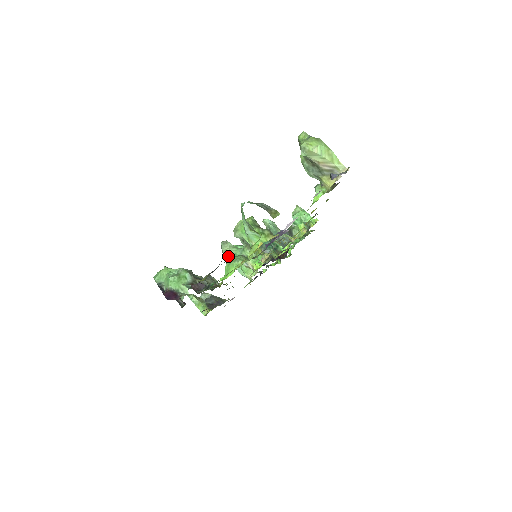
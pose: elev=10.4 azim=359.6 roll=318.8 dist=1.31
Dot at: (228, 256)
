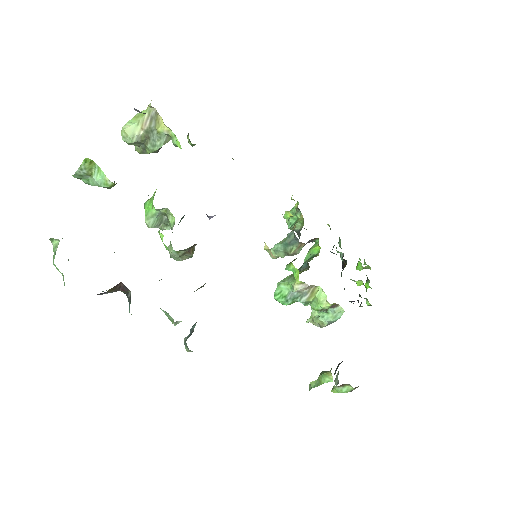
Dot at: (172, 248)
